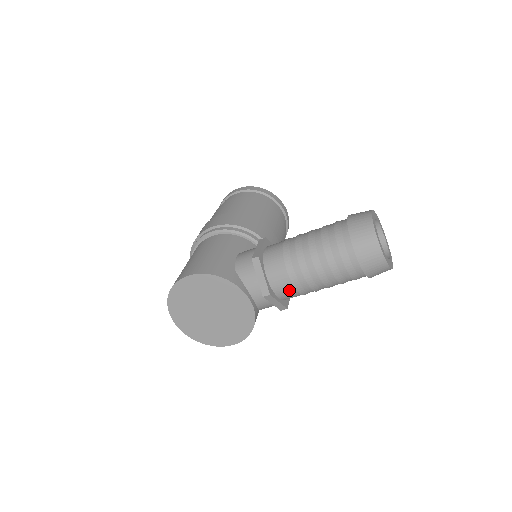
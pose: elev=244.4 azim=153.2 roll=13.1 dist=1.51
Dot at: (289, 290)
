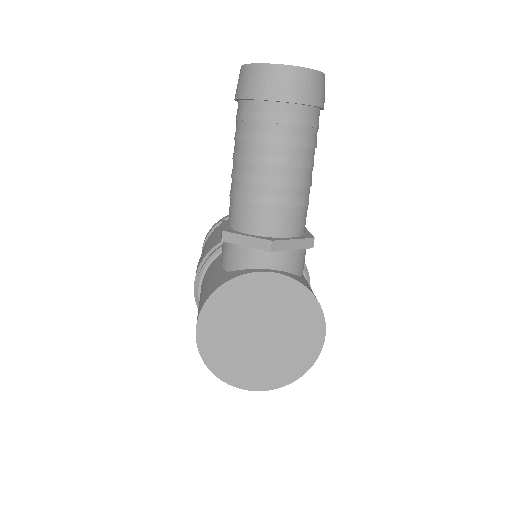
Dot at: (283, 217)
